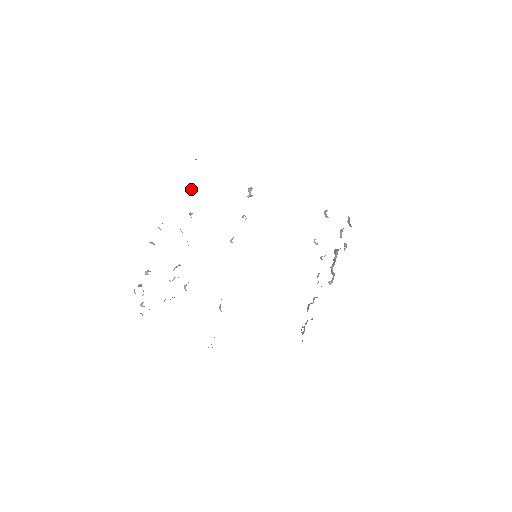
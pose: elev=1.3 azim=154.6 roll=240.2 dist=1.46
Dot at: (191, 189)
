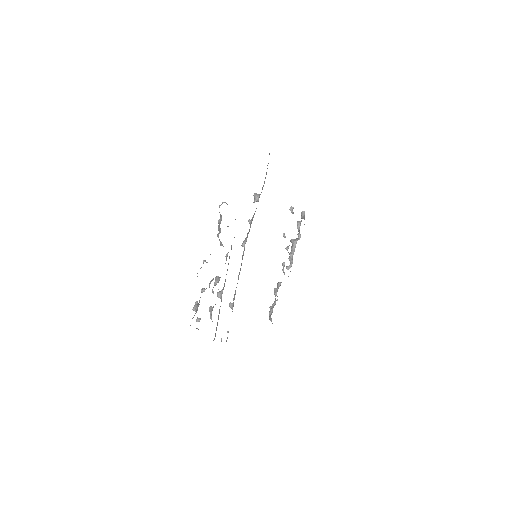
Dot at: (225, 202)
